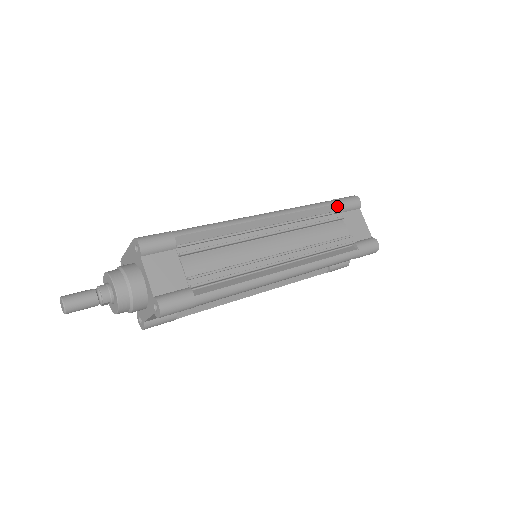
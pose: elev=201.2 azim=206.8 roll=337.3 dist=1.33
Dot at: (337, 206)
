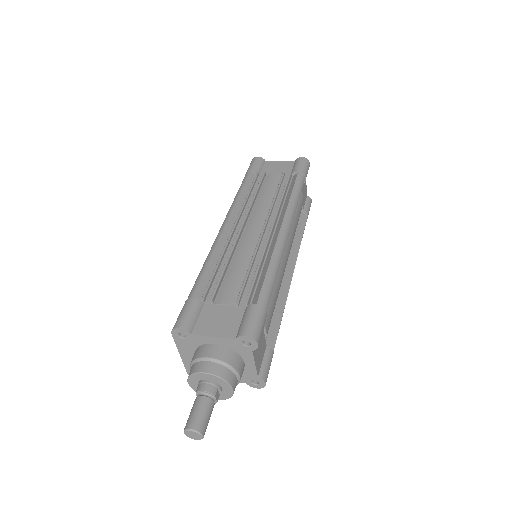
Dot at: (252, 174)
